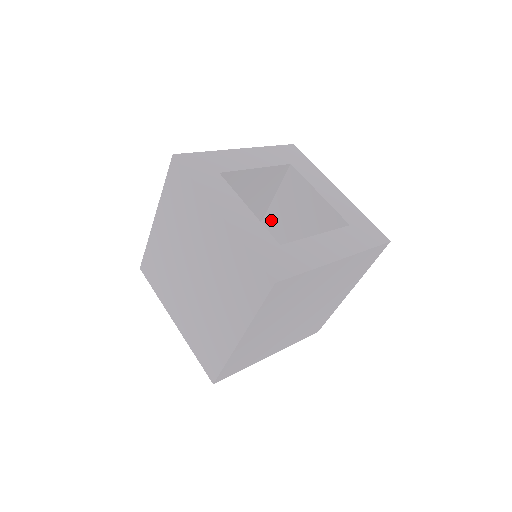
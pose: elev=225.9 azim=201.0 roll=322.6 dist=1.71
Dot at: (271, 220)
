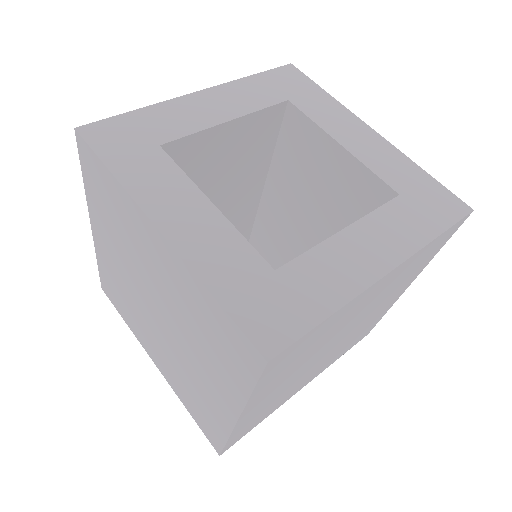
Dot at: (275, 190)
